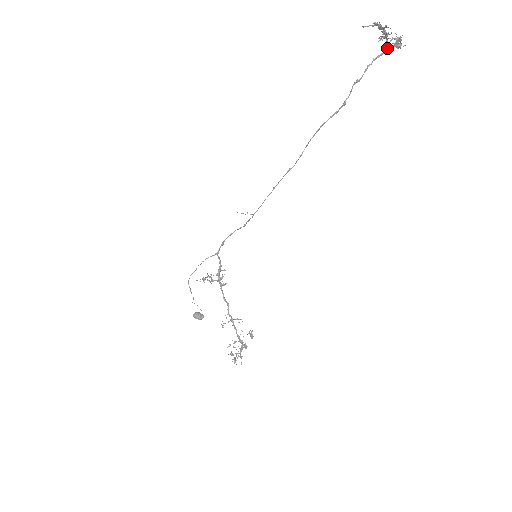
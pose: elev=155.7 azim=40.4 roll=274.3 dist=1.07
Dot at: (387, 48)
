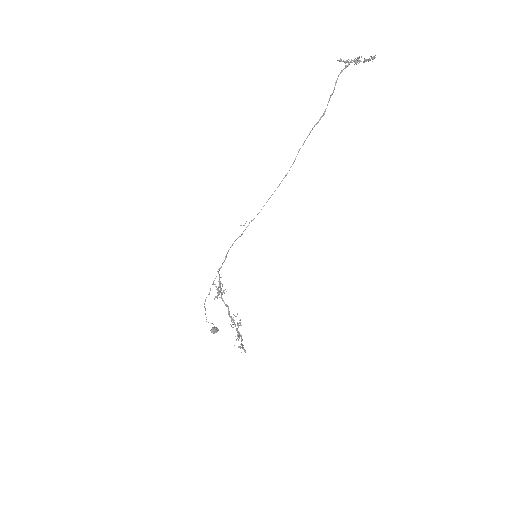
Dot at: (346, 66)
